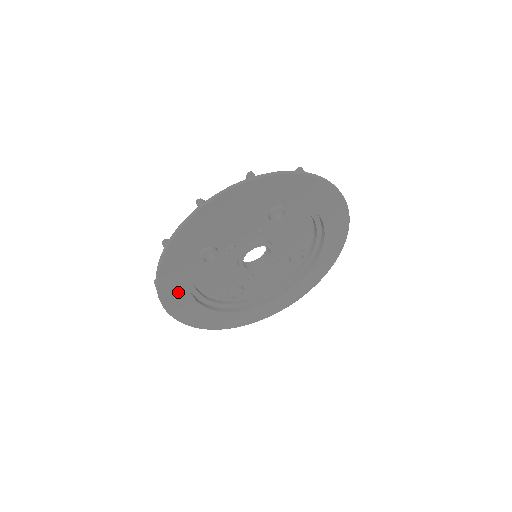
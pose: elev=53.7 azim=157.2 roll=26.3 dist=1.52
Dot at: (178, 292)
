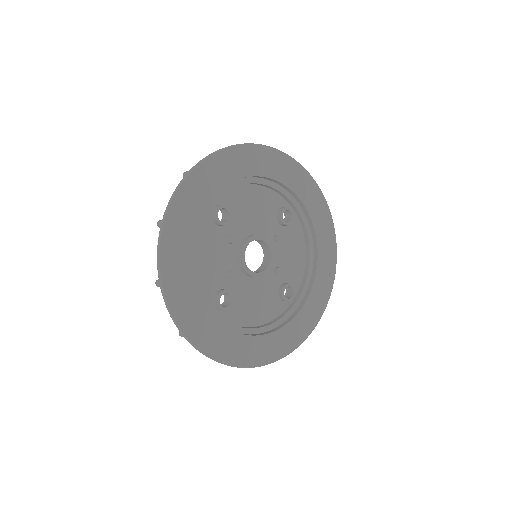
Dot at: (242, 347)
